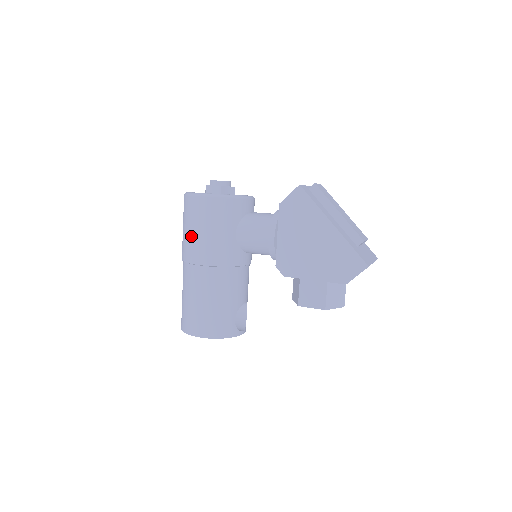
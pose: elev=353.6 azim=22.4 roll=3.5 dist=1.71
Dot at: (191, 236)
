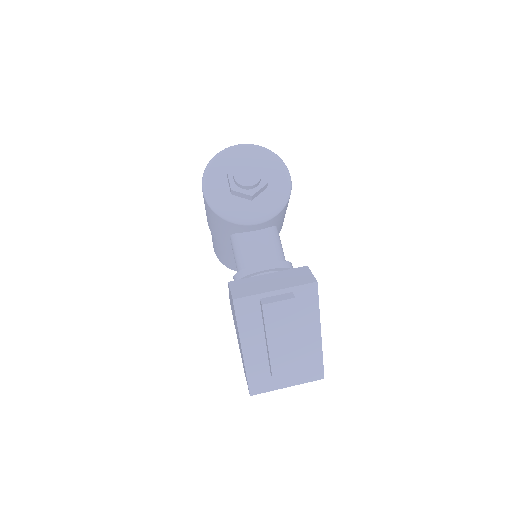
Dot at: occluded
